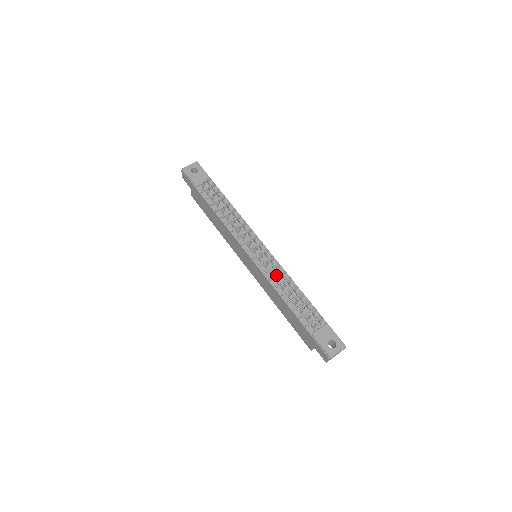
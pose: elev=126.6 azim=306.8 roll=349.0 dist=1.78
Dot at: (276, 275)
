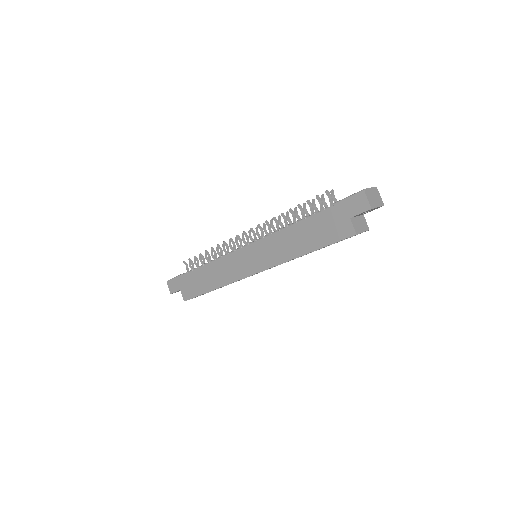
Dot at: (276, 231)
